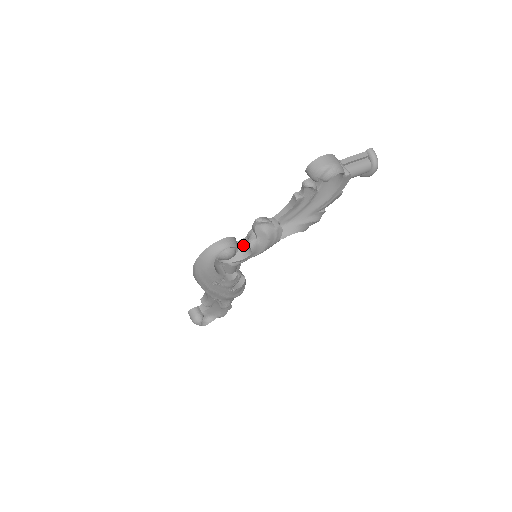
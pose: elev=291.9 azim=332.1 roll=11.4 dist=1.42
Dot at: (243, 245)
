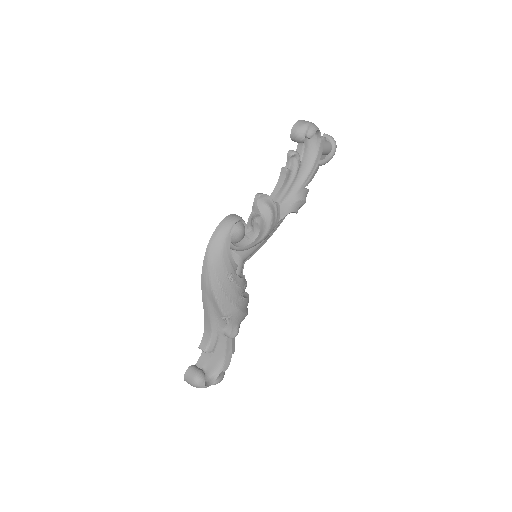
Dot at: (247, 231)
